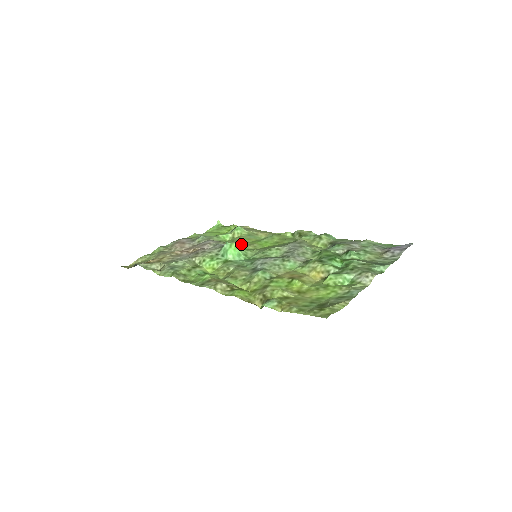
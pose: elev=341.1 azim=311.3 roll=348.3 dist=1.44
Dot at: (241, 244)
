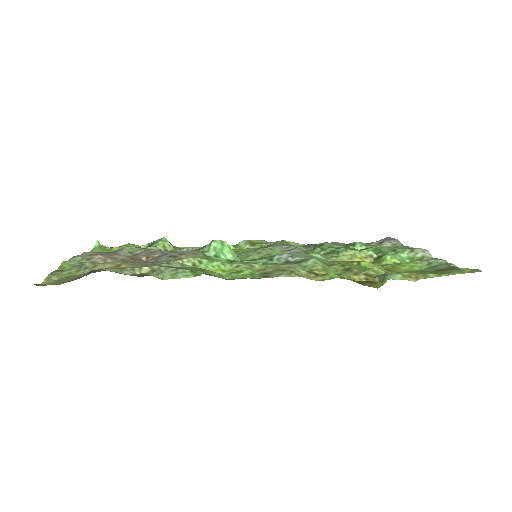
Dot at: occluded
